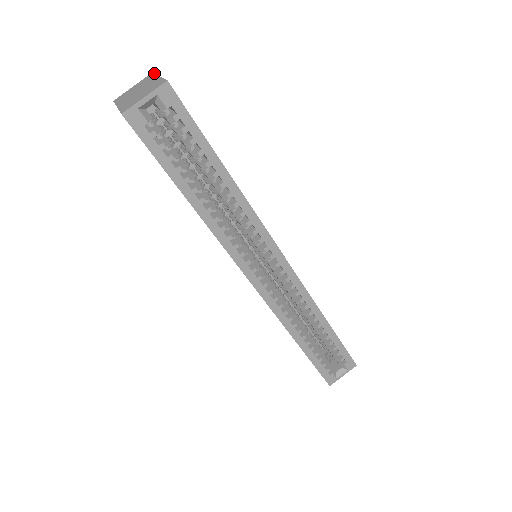
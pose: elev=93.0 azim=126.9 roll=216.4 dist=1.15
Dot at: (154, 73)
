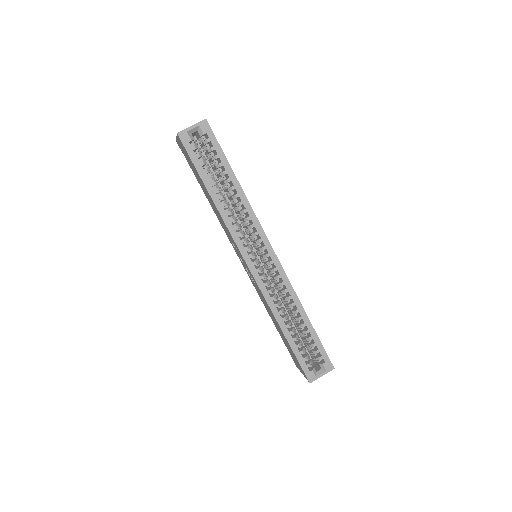
Dot at: occluded
